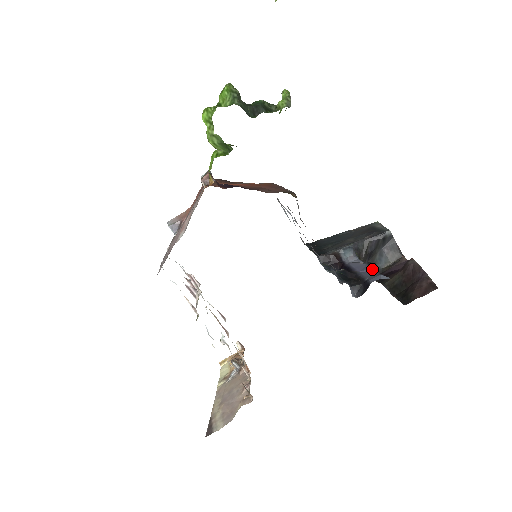
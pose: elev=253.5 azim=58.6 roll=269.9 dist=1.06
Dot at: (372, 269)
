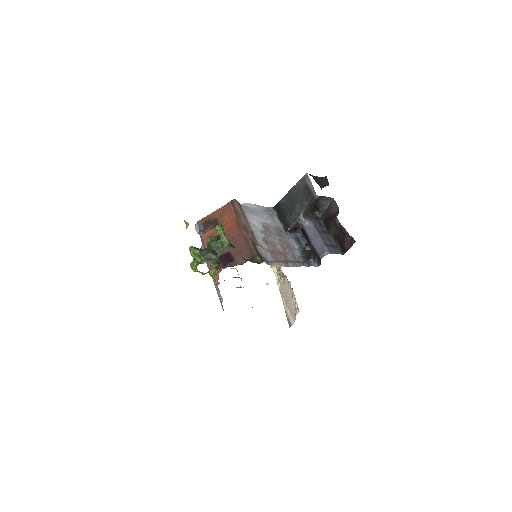
Dot at: (319, 239)
